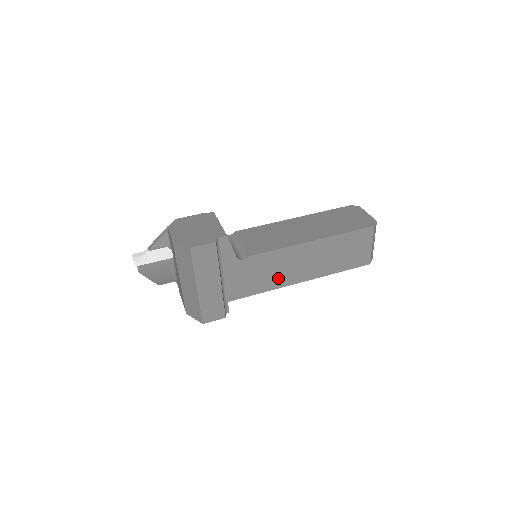
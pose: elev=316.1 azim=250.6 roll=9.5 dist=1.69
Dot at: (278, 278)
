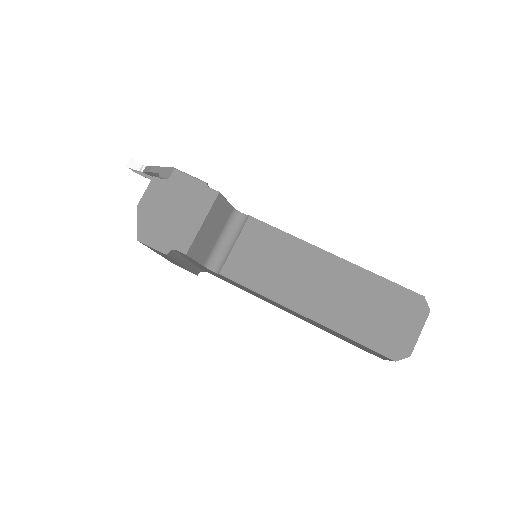
Dot at: (258, 296)
